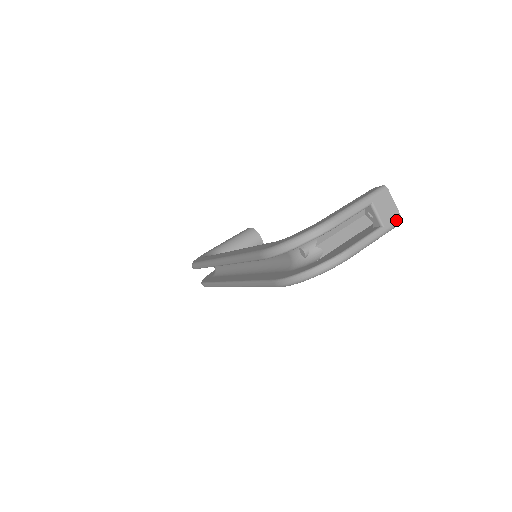
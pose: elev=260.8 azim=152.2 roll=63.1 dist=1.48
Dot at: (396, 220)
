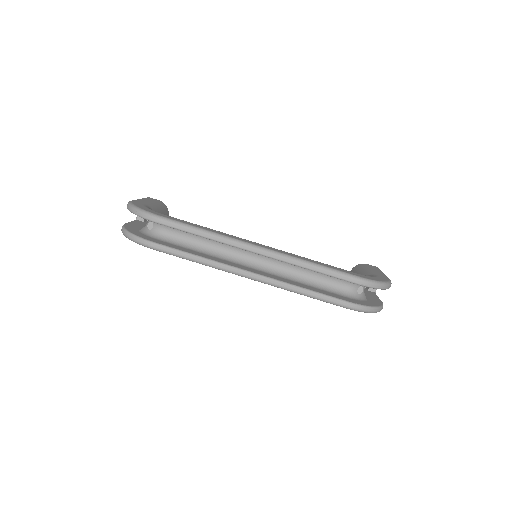
Dot at: occluded
